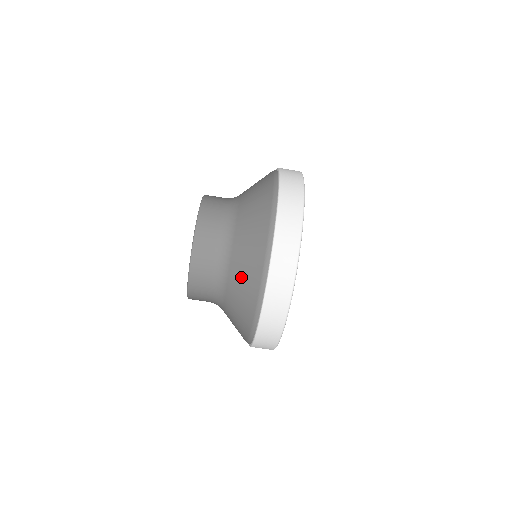
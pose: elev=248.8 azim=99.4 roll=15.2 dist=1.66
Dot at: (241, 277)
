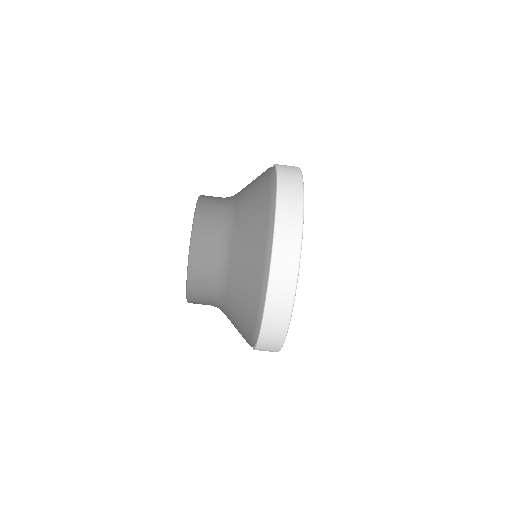
Dot at: (247, 225)
